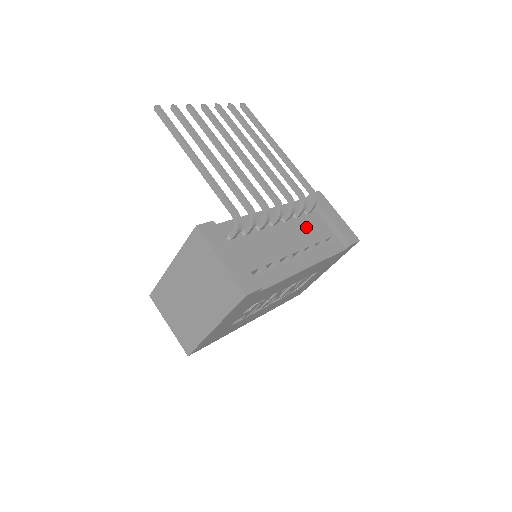
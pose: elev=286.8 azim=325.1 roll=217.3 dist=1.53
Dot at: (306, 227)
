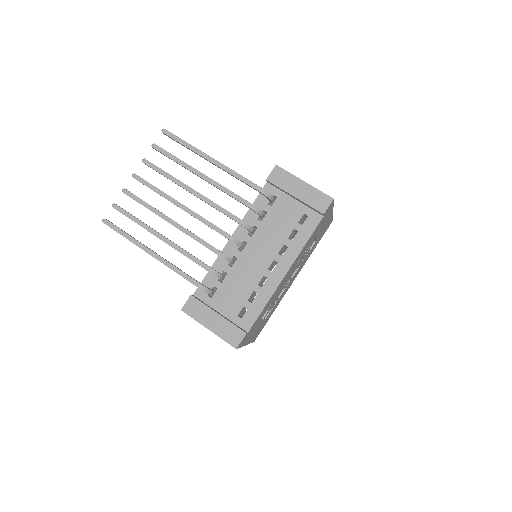
Dot at: (275, 223)
